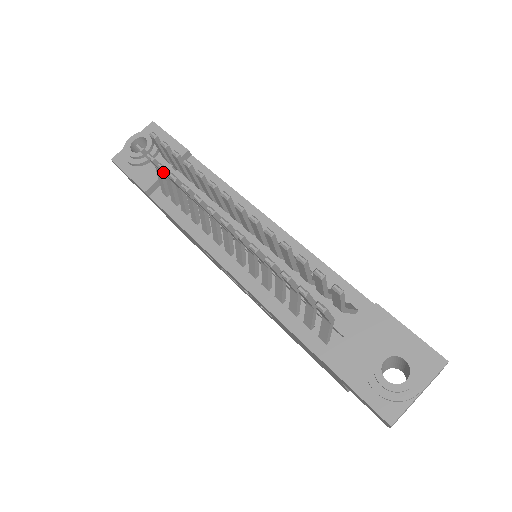
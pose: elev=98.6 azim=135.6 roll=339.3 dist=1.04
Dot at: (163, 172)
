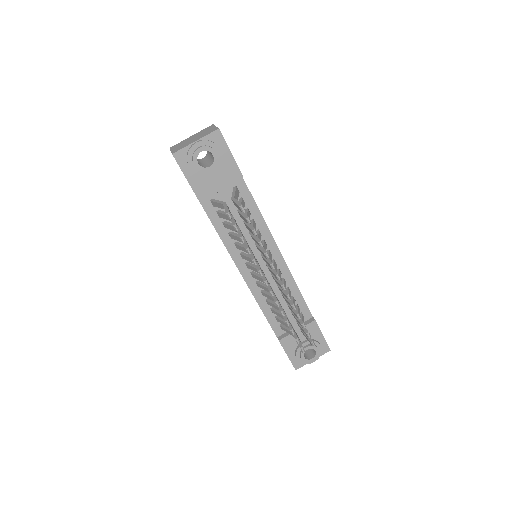
Dot at: (240, 238)
